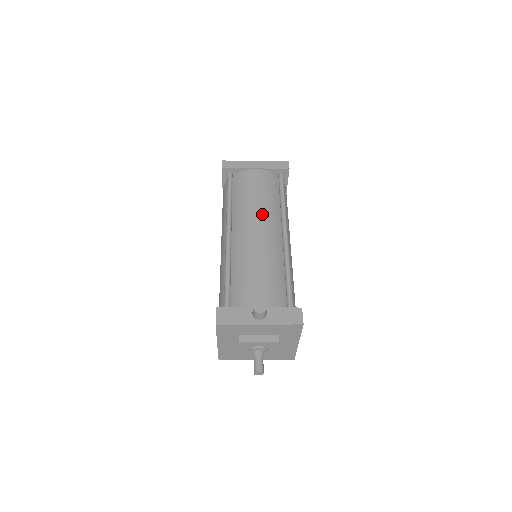
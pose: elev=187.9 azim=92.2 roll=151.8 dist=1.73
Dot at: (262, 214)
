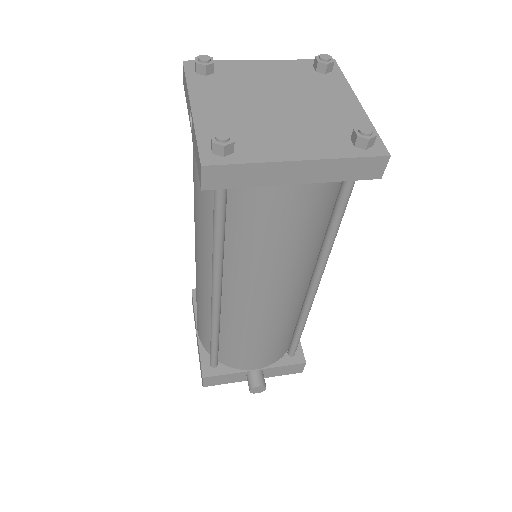
Dot at: (284, 279)
